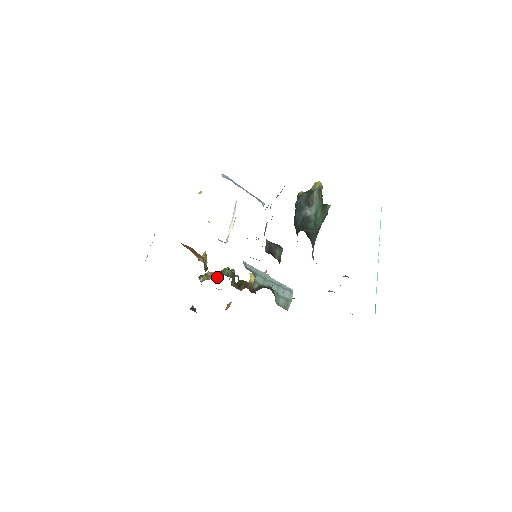
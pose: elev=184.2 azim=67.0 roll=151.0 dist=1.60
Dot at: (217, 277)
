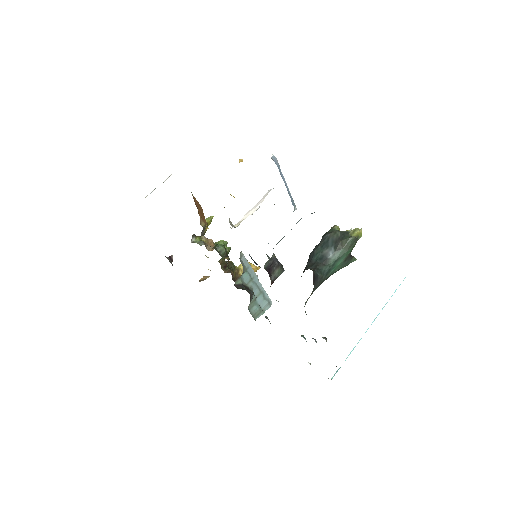
Dot at: occluded
